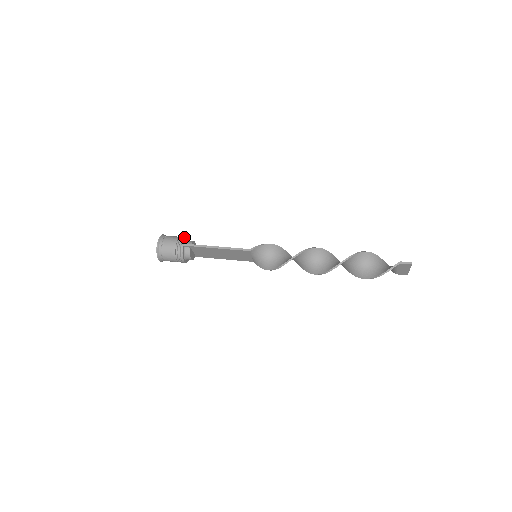
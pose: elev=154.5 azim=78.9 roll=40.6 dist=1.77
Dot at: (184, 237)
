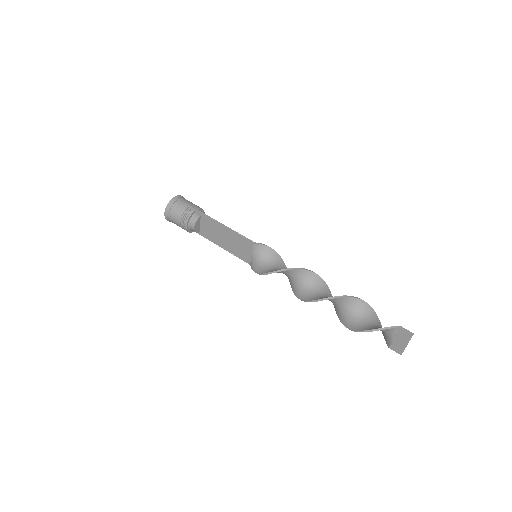
Dot at: occluded
